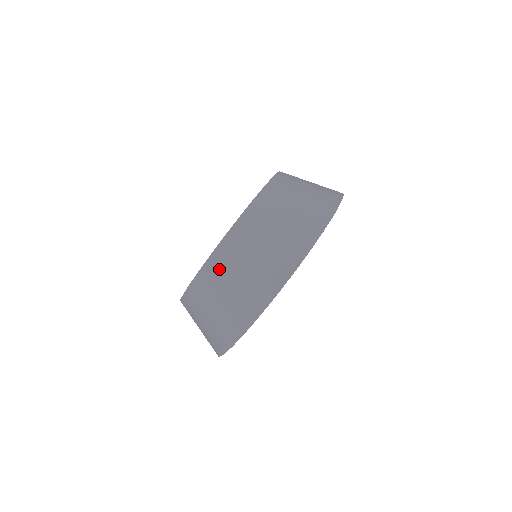
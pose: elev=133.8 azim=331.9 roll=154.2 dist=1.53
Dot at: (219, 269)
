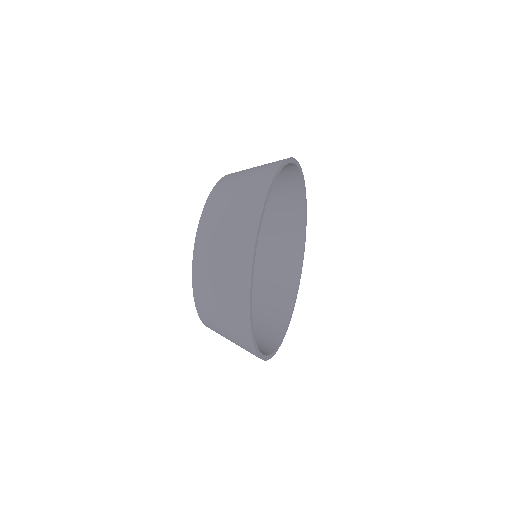
Dot at: (206, 242)
